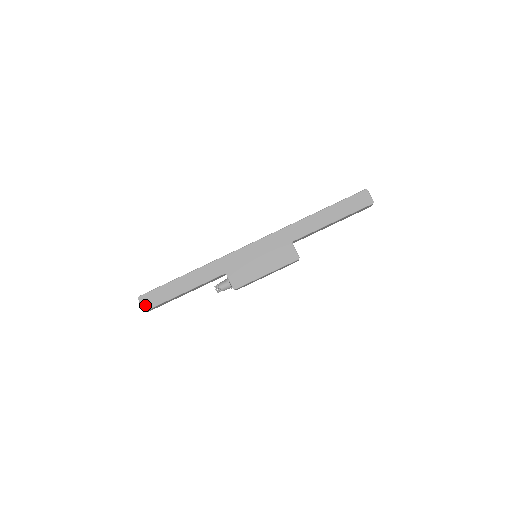
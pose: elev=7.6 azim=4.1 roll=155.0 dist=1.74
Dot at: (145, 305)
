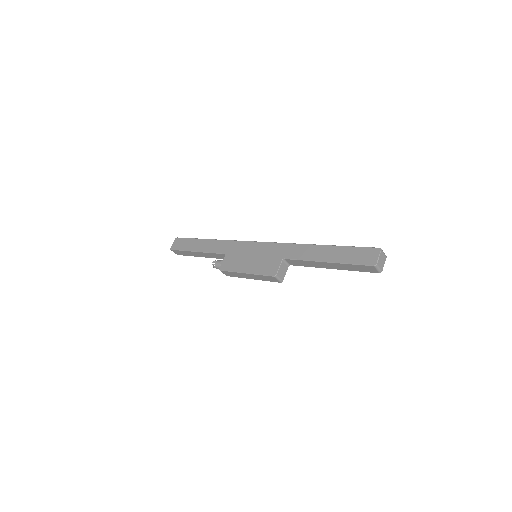
Dot at: (174, 245)
